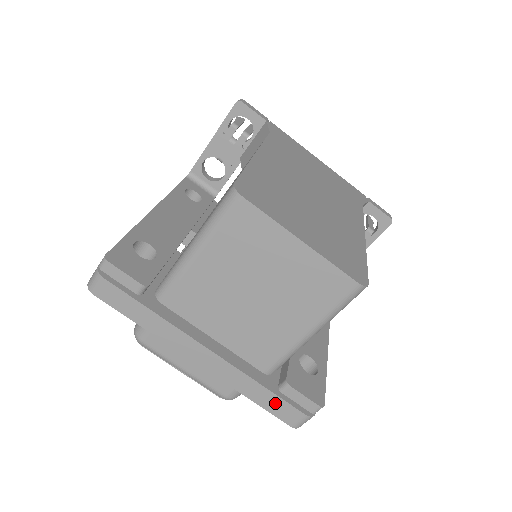
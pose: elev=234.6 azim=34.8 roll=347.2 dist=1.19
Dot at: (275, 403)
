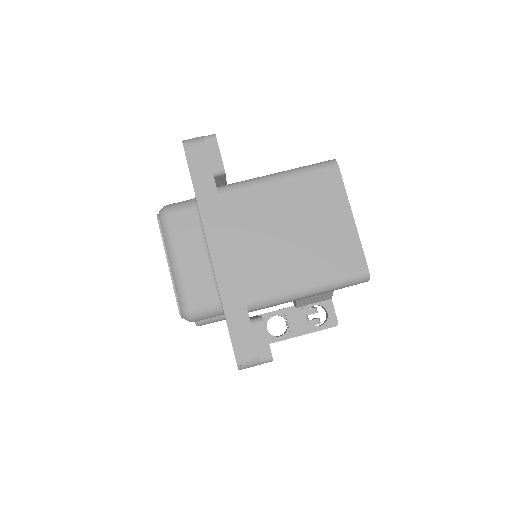
Dot at: (242, 327)
